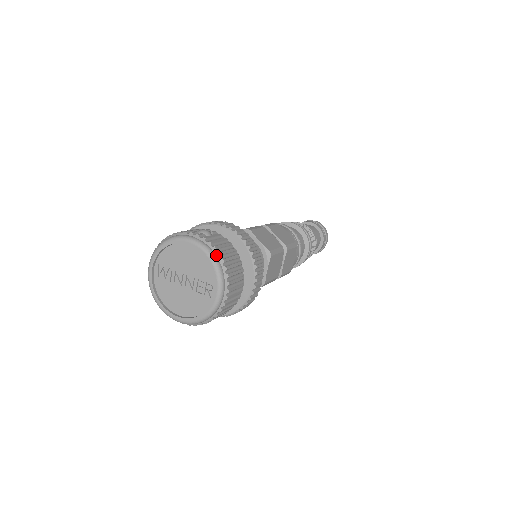
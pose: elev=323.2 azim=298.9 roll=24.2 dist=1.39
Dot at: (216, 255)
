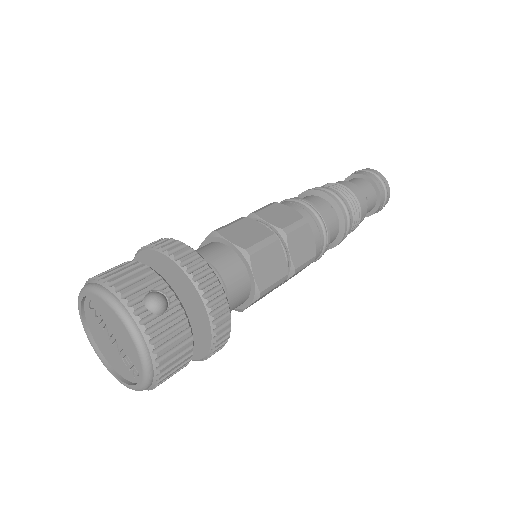
Dot at: (151, 356)
